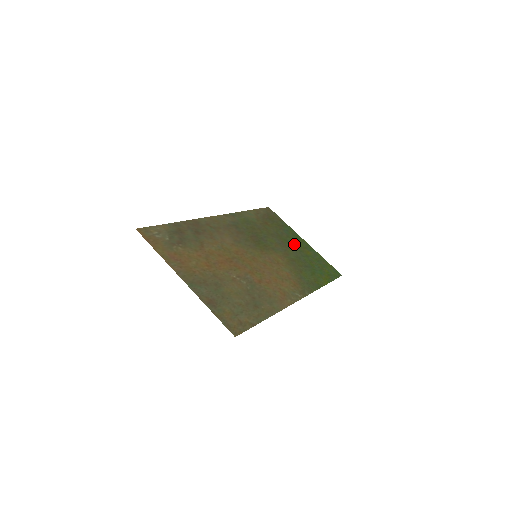
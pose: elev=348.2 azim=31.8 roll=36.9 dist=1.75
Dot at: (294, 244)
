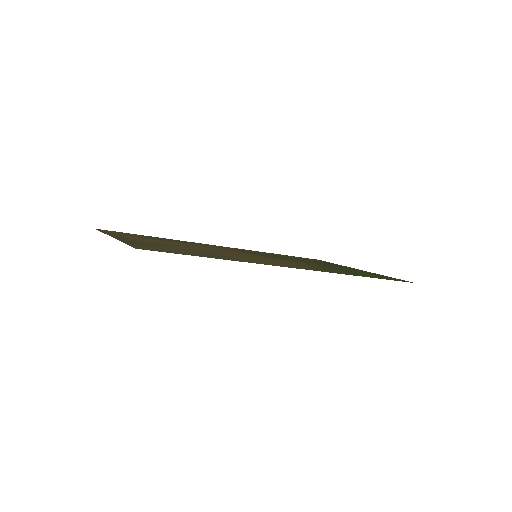
Dot at: occluded
